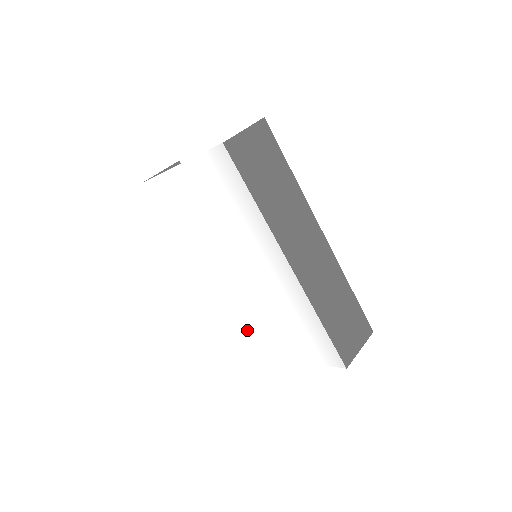
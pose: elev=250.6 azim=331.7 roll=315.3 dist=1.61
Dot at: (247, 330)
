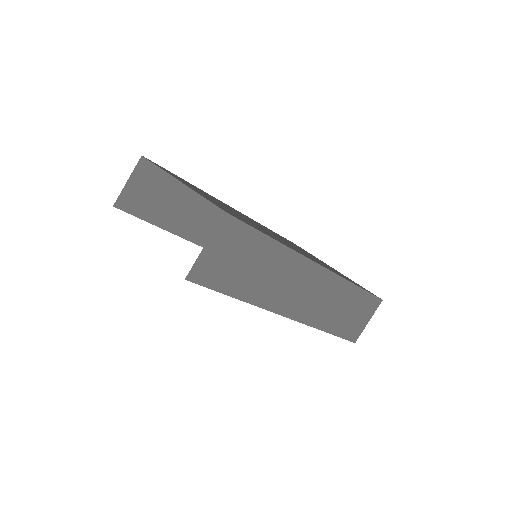
Dot at: occluded
